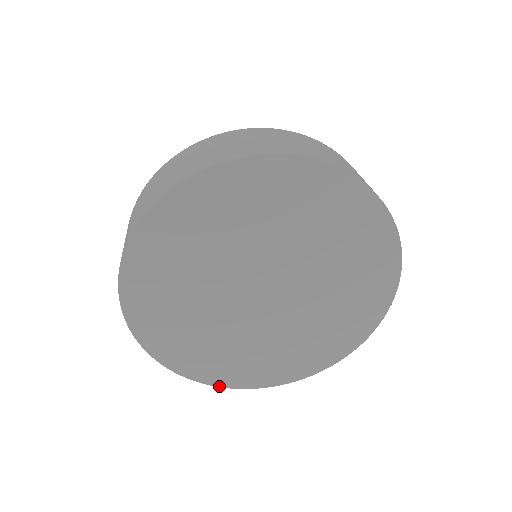
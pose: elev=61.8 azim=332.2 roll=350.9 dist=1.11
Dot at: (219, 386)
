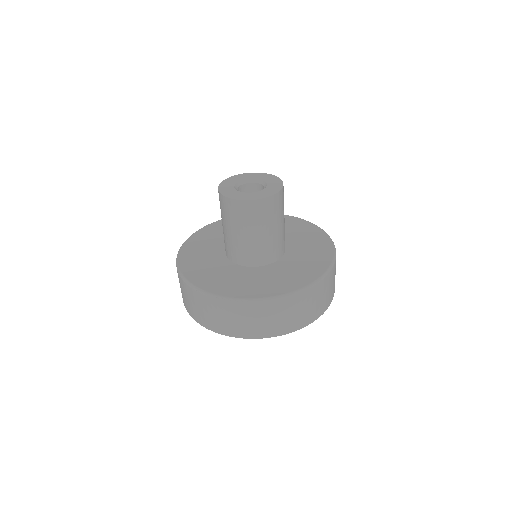
Dot at: occluded
